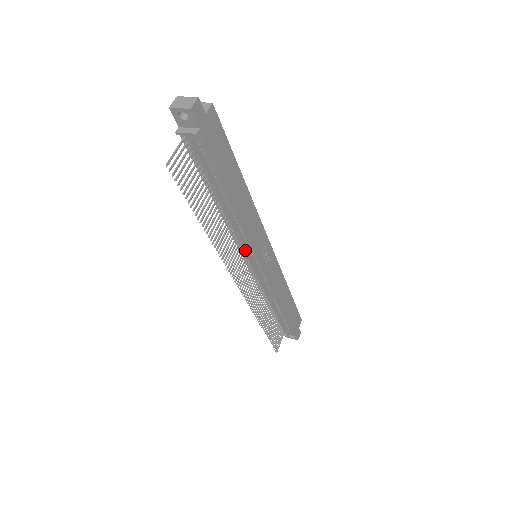
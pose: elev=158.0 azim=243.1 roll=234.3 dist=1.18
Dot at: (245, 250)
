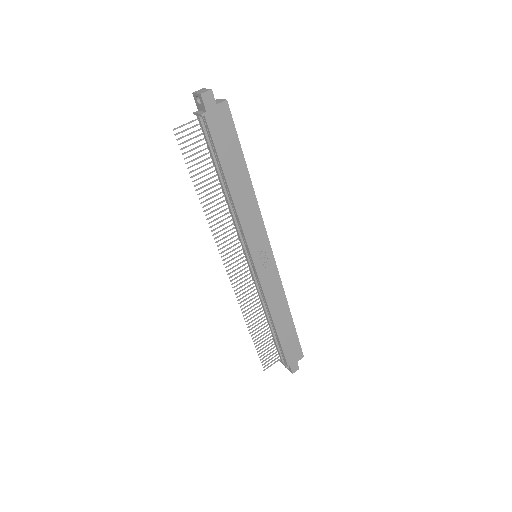
Dot at: (241, 241)
